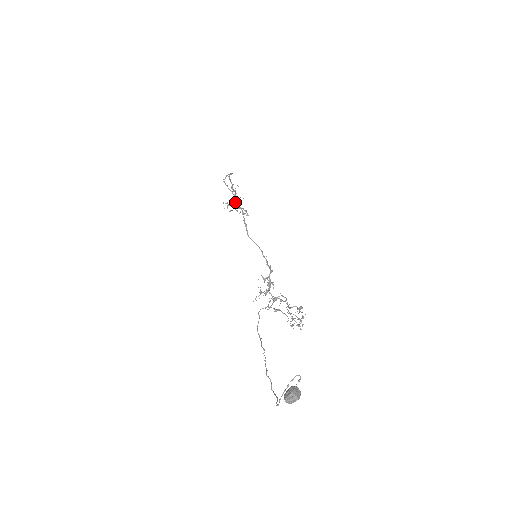
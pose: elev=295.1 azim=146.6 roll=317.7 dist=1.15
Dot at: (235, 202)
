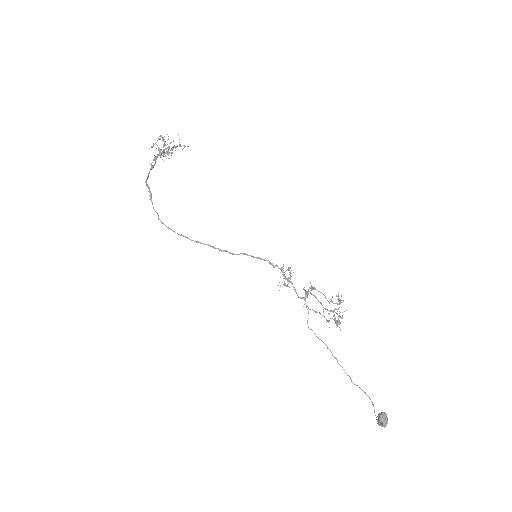
Dot at: (163, 152)
